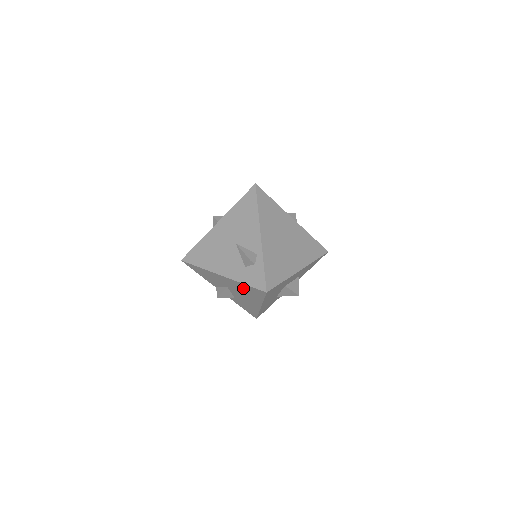
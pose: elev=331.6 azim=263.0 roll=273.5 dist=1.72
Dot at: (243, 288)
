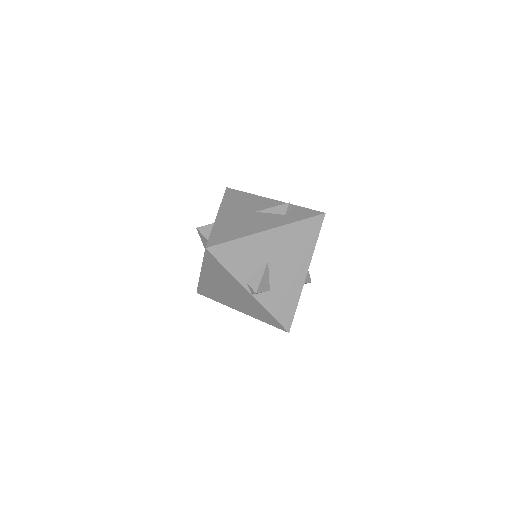
Dot at: (294, 236)
